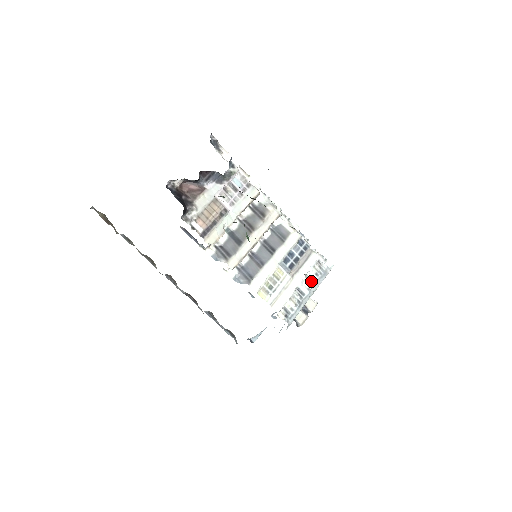
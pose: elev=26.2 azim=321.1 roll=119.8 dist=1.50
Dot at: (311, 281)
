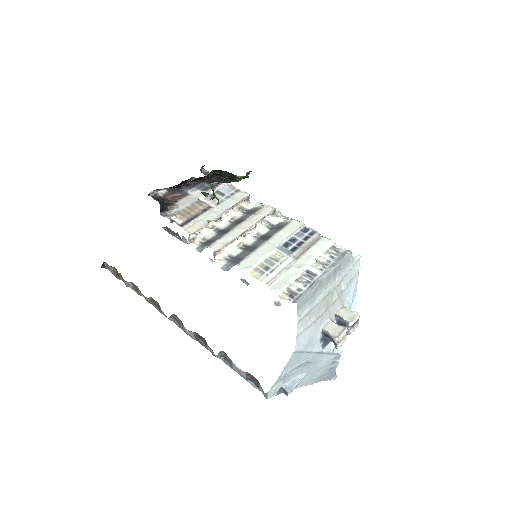
Dot at: (325, 264)
